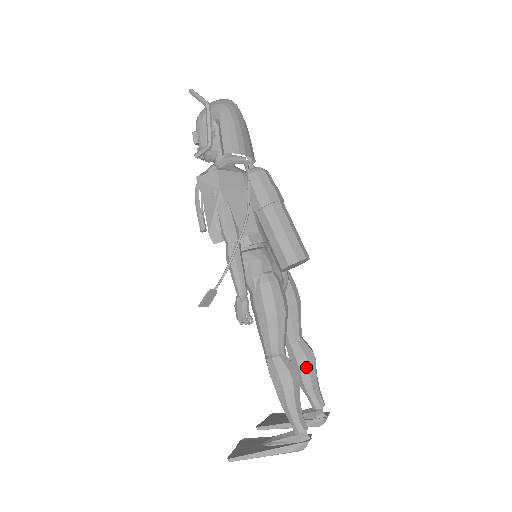
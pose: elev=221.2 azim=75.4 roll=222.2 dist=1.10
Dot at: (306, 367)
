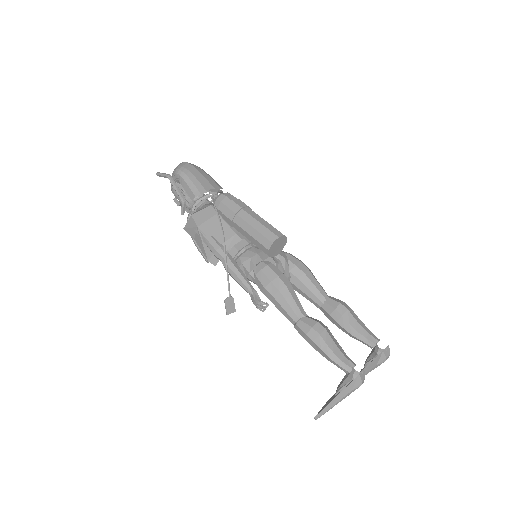
Dot at: (341, 318)
